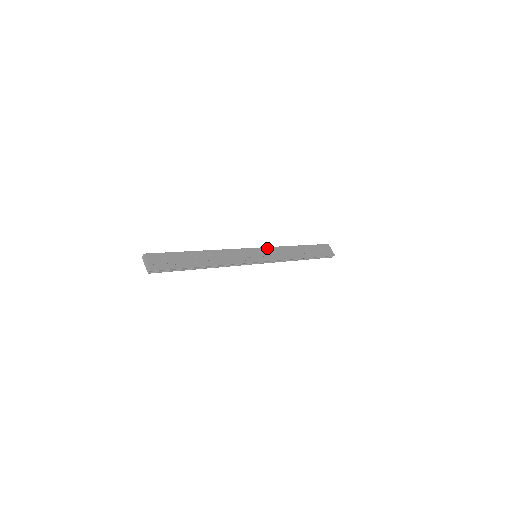
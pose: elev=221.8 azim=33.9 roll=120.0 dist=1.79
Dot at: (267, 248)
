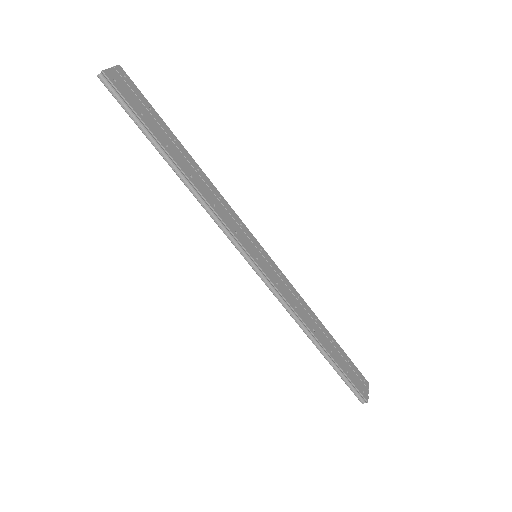
Dot at: (280, 270)
